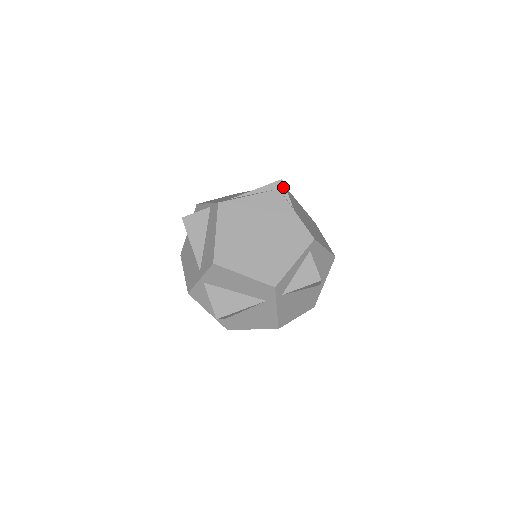
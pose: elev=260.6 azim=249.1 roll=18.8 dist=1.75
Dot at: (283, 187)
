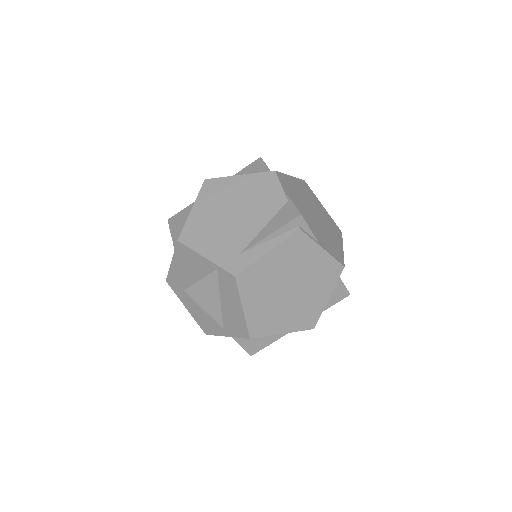
Dot at: (303, 223)
